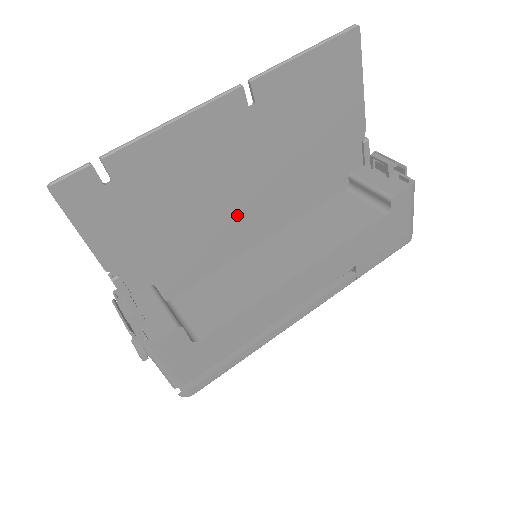
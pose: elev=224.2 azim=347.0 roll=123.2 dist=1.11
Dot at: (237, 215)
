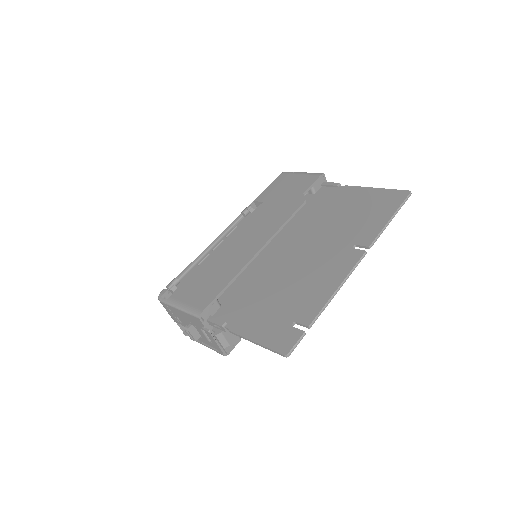
Dot at: (279, 258)
